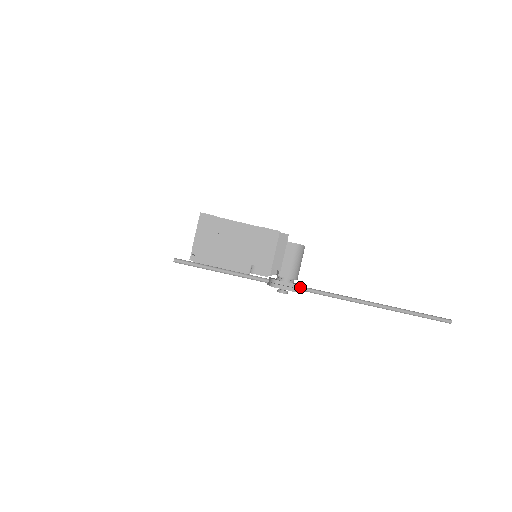
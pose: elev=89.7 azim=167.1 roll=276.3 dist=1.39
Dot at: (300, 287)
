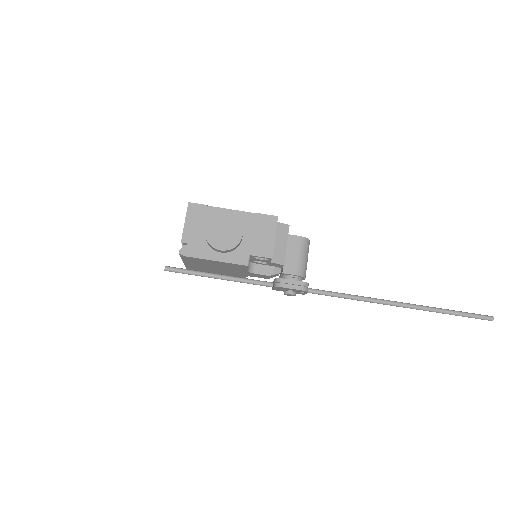
Dot at: (310, 289)
